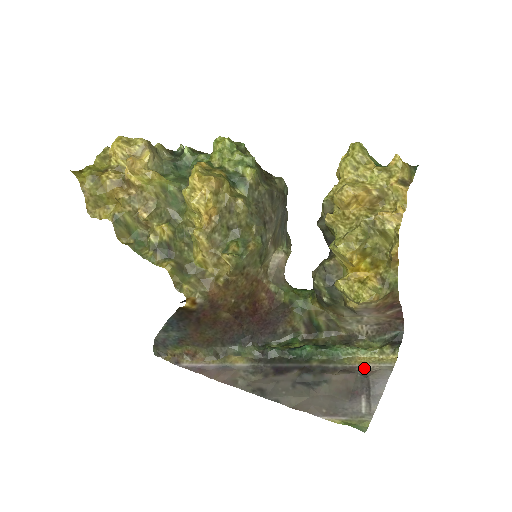
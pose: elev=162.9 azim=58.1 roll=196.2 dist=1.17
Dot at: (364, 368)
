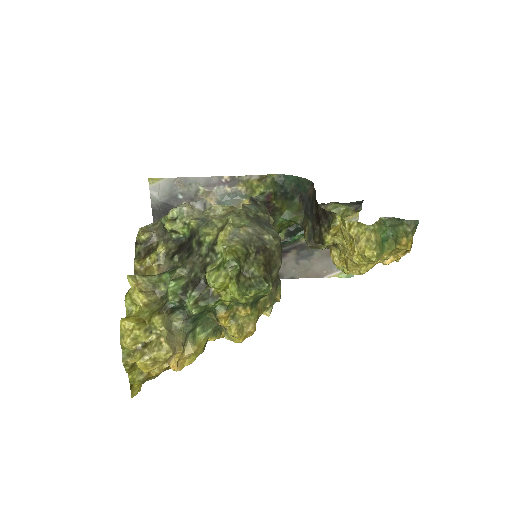
Dot at: occluded
